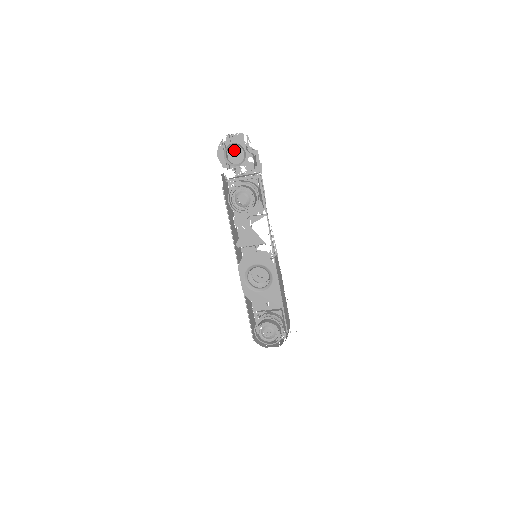
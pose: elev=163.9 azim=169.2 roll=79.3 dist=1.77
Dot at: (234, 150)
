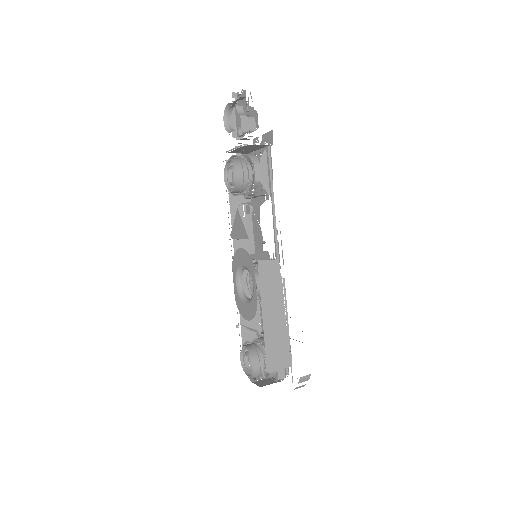
Dot at: occluded
